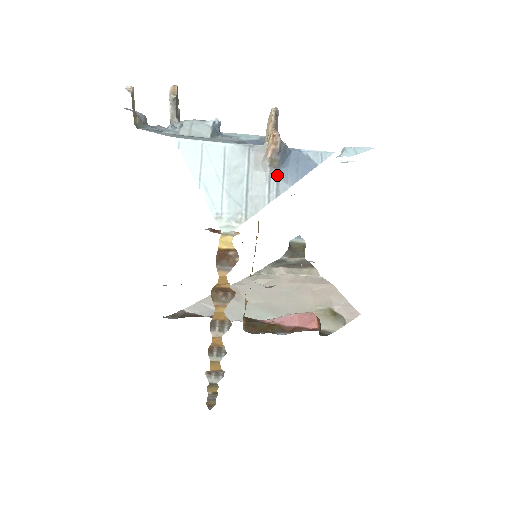
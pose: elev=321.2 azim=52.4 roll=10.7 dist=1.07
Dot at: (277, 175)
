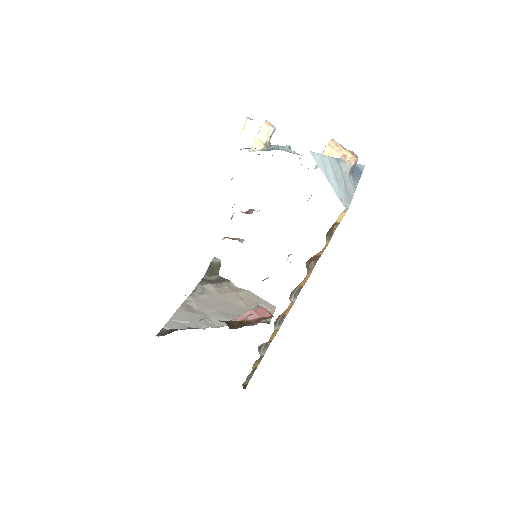
Dot at: (352, 176)
